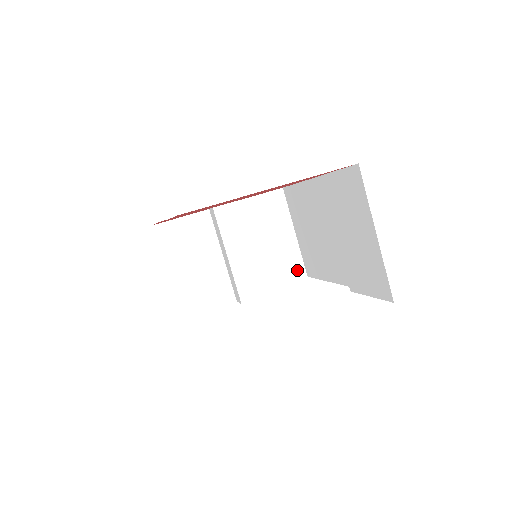
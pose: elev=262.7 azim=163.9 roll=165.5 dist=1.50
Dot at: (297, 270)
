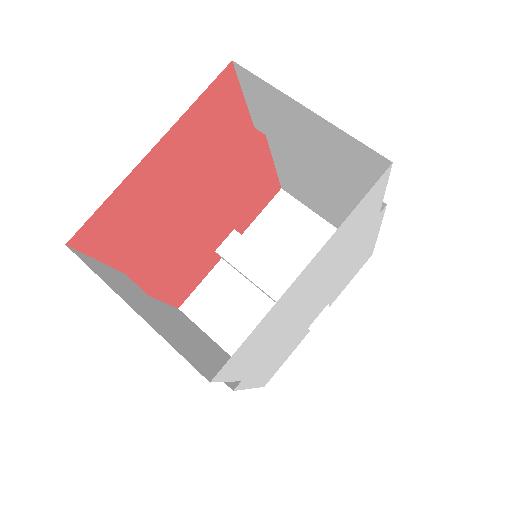
Dot at: occluded
